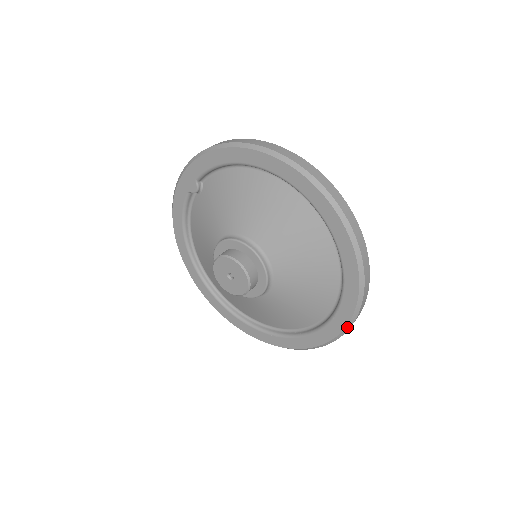
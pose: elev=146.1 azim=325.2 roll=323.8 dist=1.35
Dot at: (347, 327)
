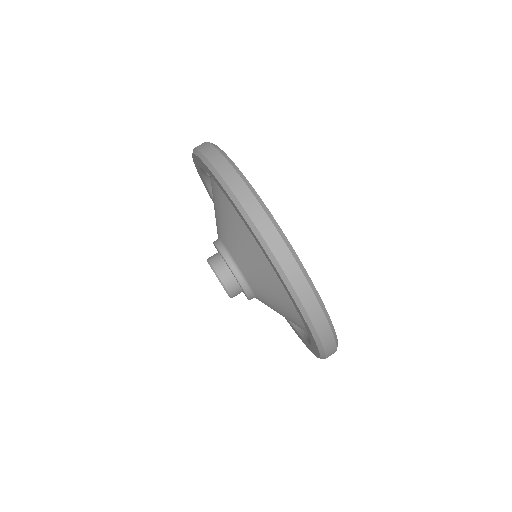
Dot at: occluded
